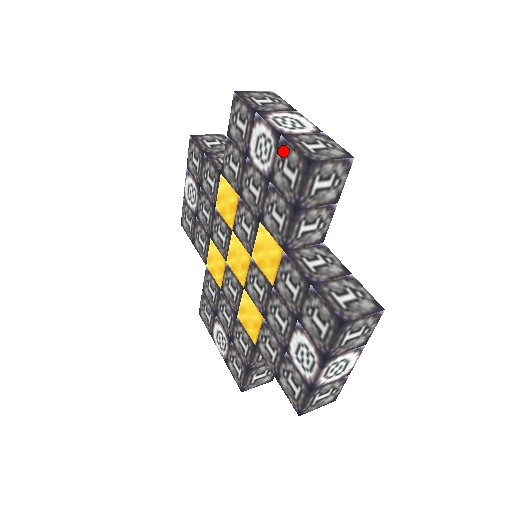
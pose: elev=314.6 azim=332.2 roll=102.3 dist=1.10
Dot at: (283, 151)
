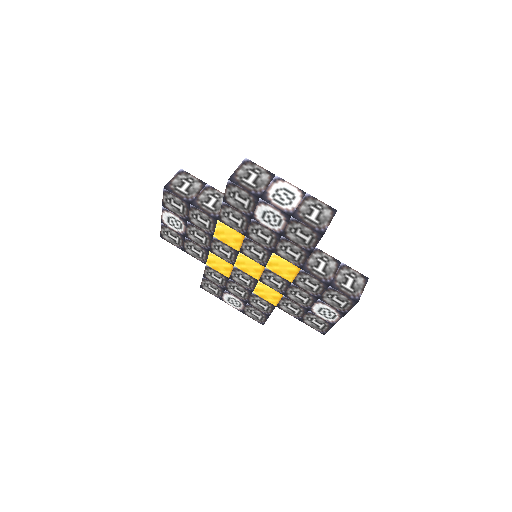
Dot at: (295, 225)
